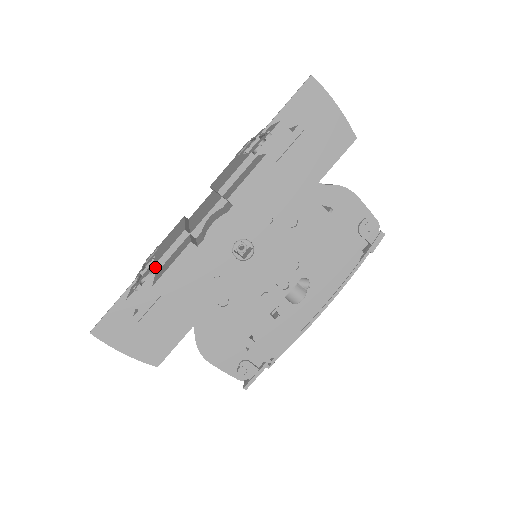
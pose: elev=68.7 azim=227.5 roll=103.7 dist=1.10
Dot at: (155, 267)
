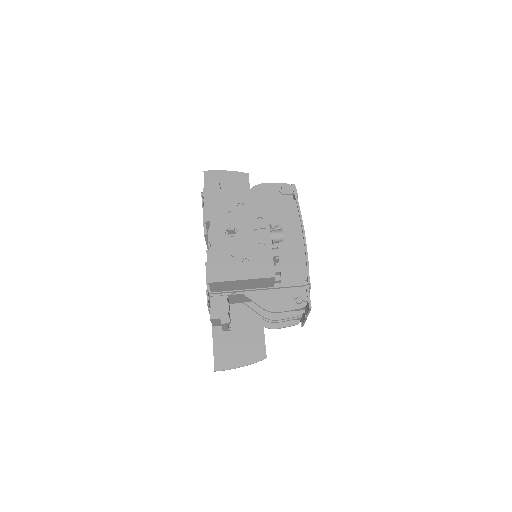
Dot at: (208, 289)
